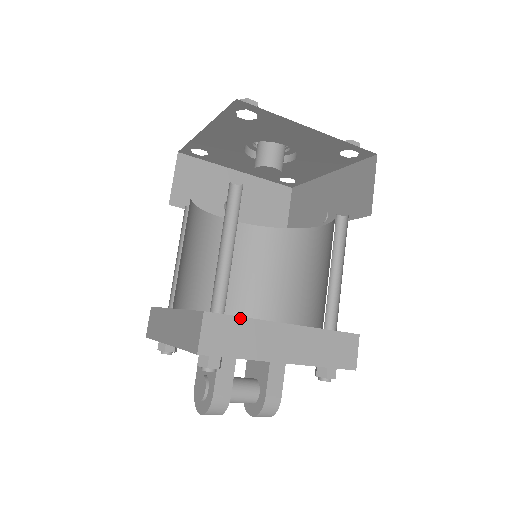
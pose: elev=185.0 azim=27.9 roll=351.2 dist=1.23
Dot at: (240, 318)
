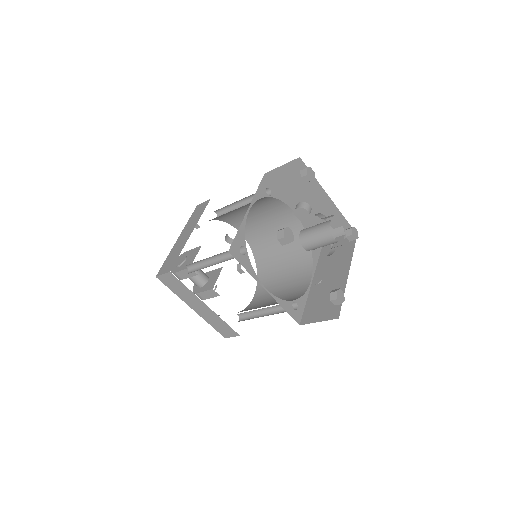
Dot at: (185, 286)
